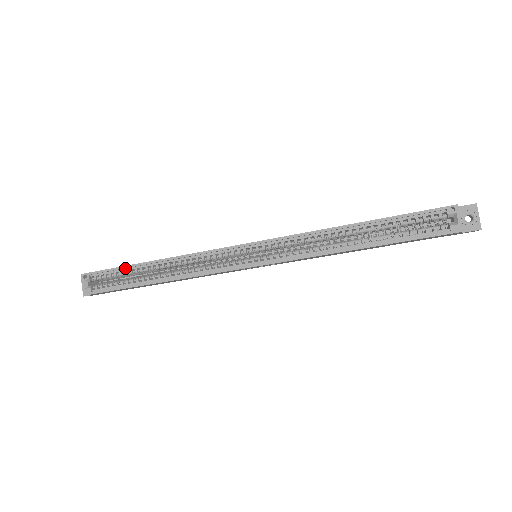
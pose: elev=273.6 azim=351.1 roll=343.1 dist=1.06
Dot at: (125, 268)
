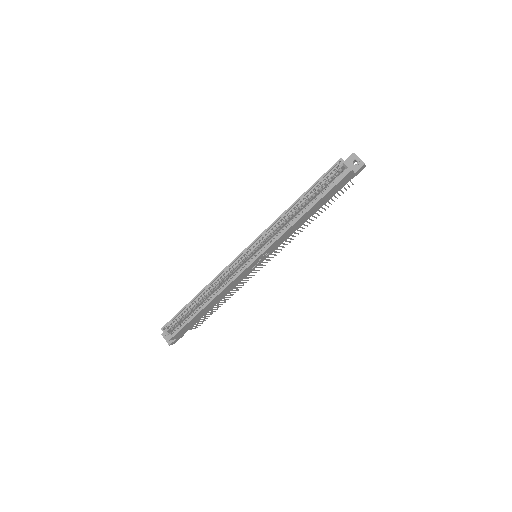
Dot at: (185, 308)
